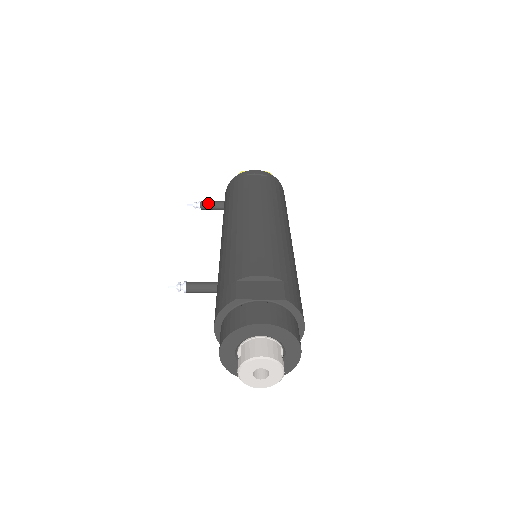
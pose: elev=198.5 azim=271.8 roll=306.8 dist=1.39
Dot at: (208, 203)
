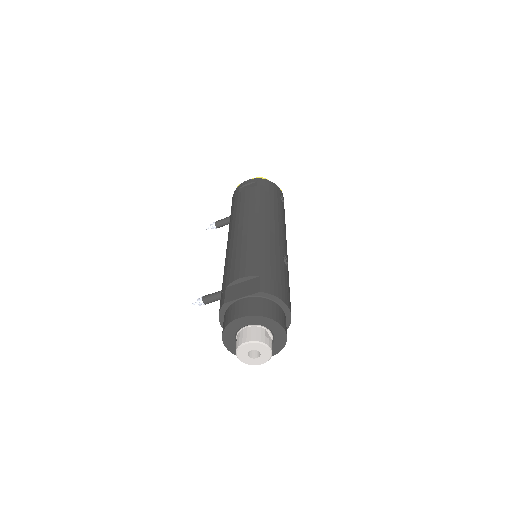
Dot at: (220, 221)
